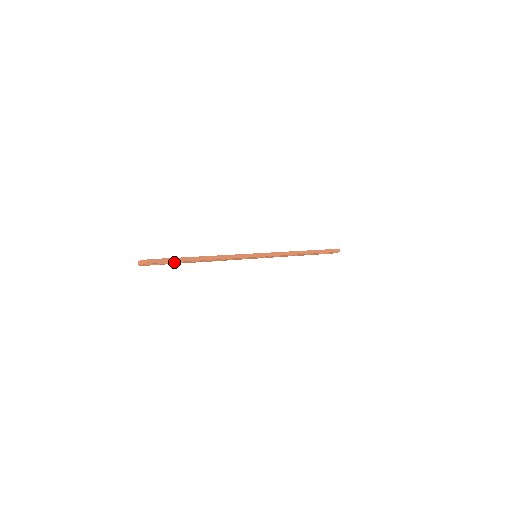
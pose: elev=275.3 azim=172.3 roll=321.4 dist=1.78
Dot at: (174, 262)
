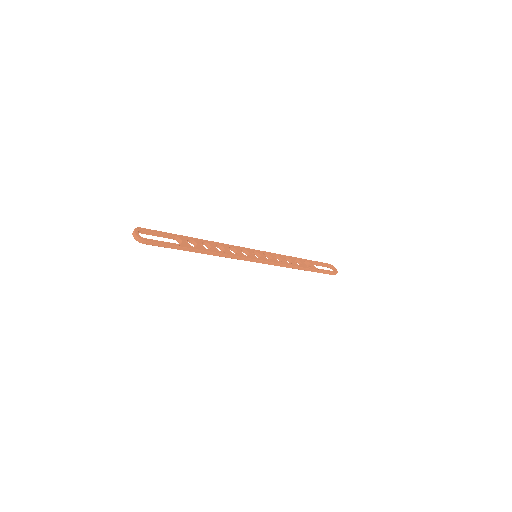
Dot at: (172, 238)
